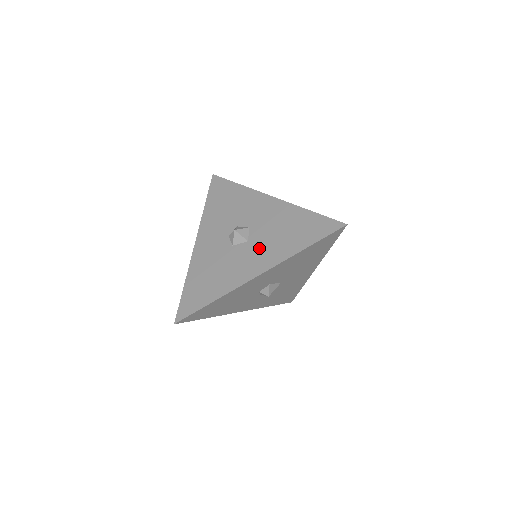
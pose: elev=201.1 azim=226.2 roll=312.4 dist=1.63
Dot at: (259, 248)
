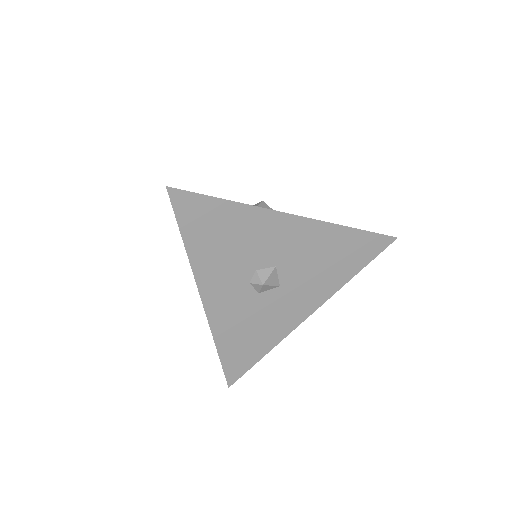
Dot at: occluded
